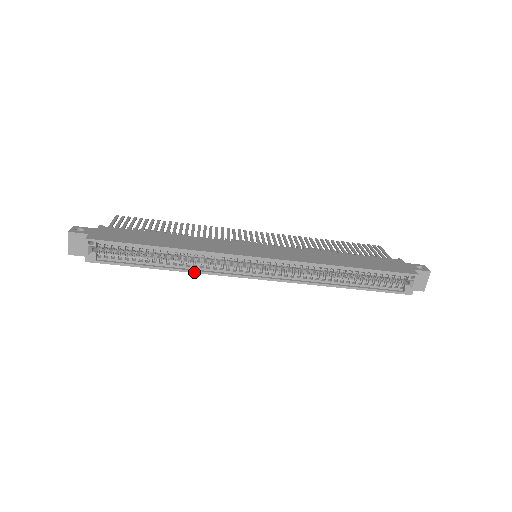
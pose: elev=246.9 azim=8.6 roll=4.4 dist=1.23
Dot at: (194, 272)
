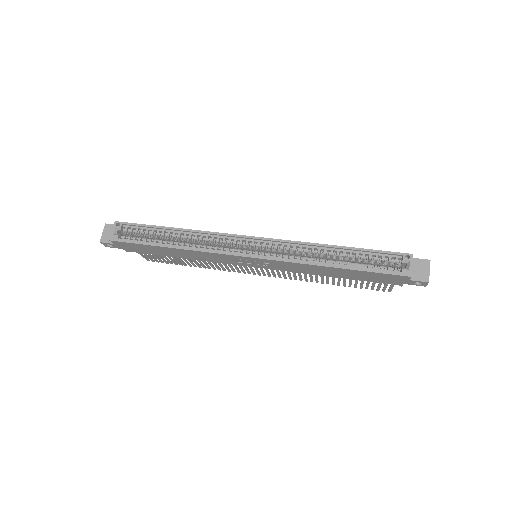
Dot at: (194, 250)
